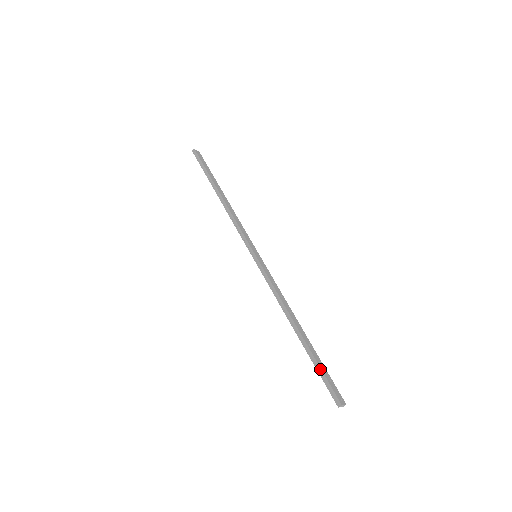
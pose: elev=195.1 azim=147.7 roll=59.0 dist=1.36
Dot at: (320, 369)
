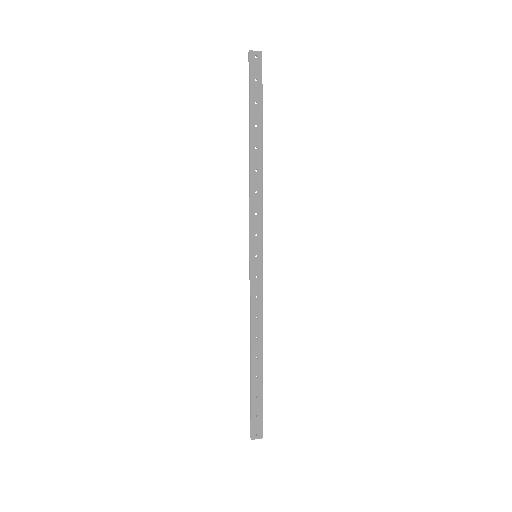
Dot at: (251, 403)
